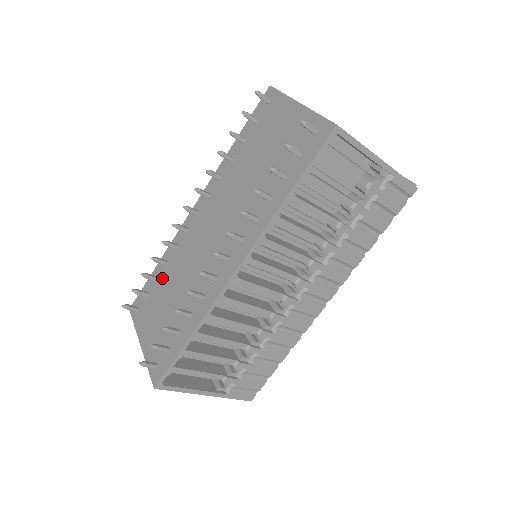
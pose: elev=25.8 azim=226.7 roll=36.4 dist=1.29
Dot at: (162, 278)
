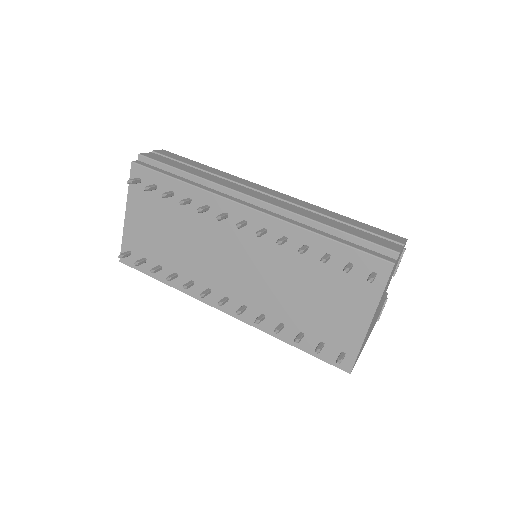
Dot at: (177, 204)
